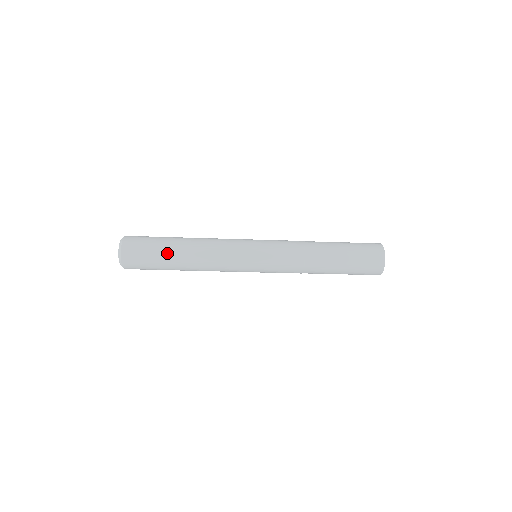
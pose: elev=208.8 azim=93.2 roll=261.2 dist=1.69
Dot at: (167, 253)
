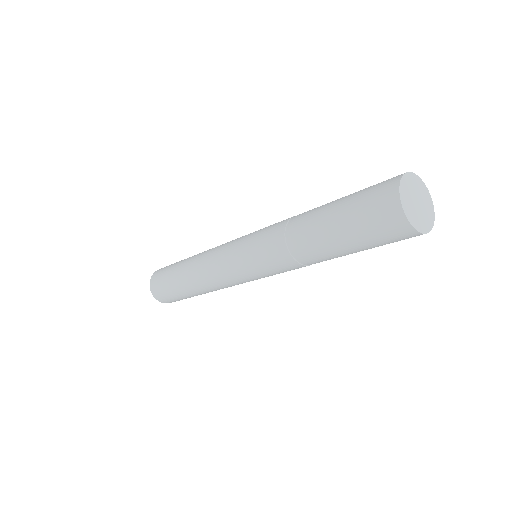
Dot at: (175, 269)
